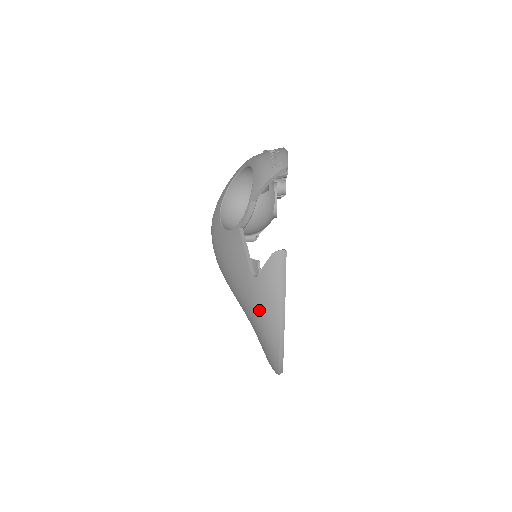
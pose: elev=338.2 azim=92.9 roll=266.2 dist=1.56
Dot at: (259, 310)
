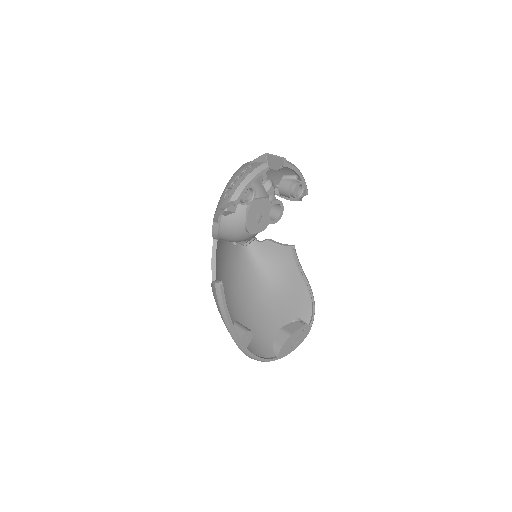
Dot at: occluded
